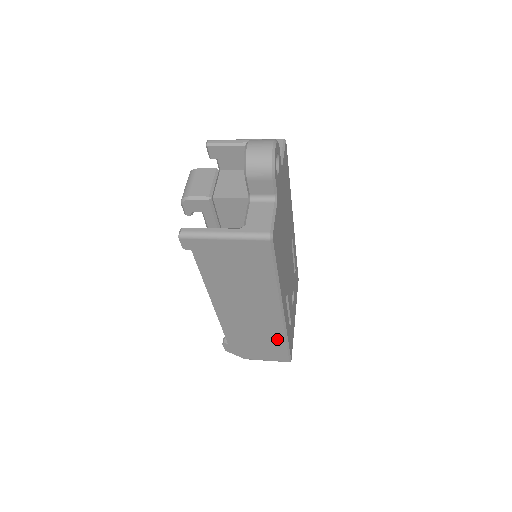
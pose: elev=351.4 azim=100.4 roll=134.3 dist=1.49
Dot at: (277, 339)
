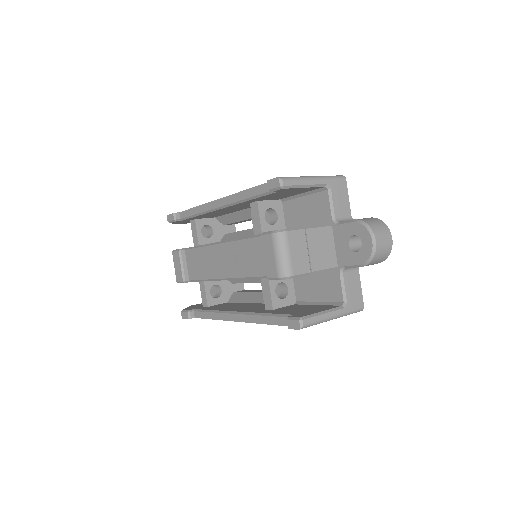
Dot at: occluded
